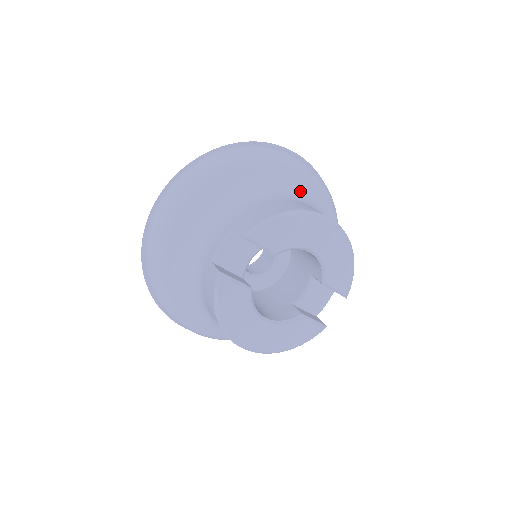
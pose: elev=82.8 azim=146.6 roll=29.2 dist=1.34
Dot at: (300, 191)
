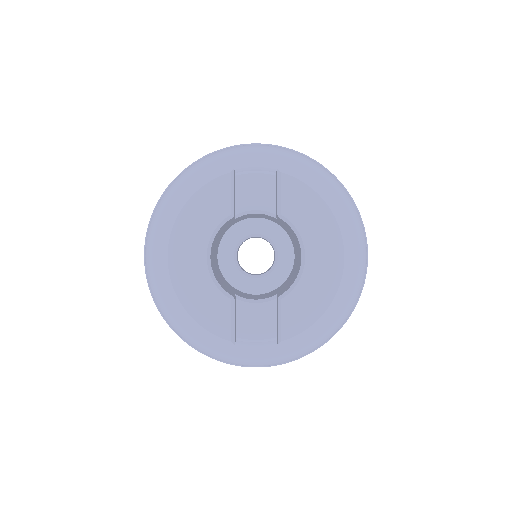
Dot at: occluded
